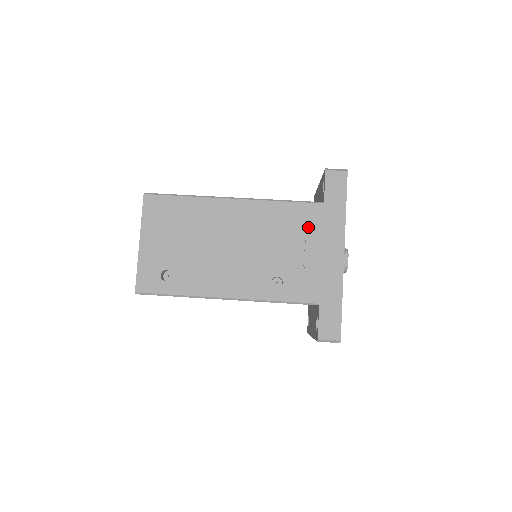
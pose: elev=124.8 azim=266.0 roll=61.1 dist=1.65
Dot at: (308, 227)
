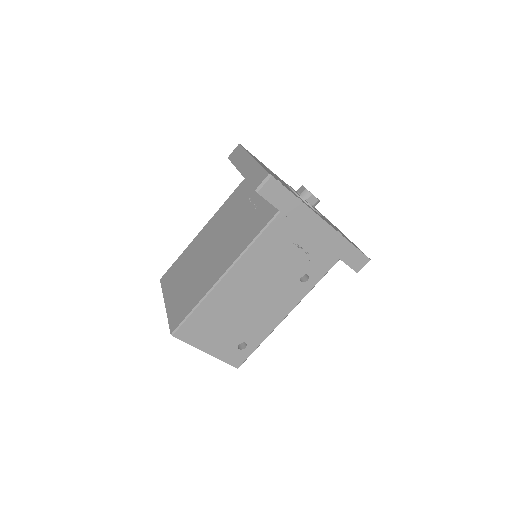
Dot at: (287, 235)
